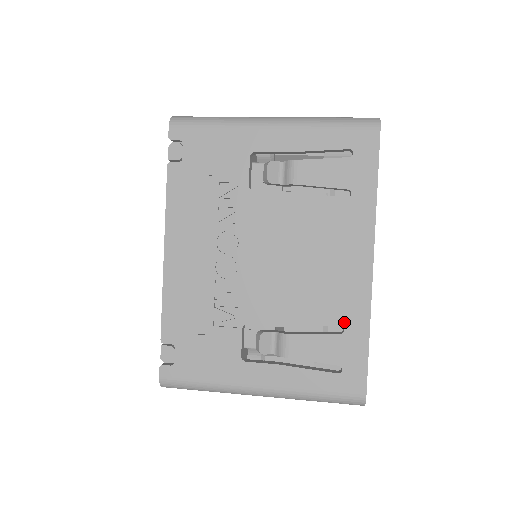
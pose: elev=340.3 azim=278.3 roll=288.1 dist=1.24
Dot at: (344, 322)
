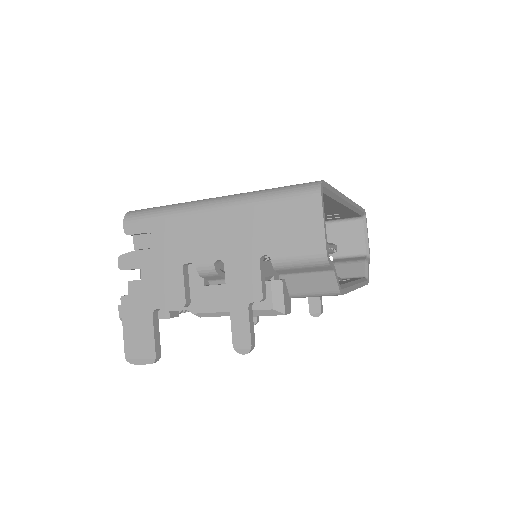
Dot at: occluded
